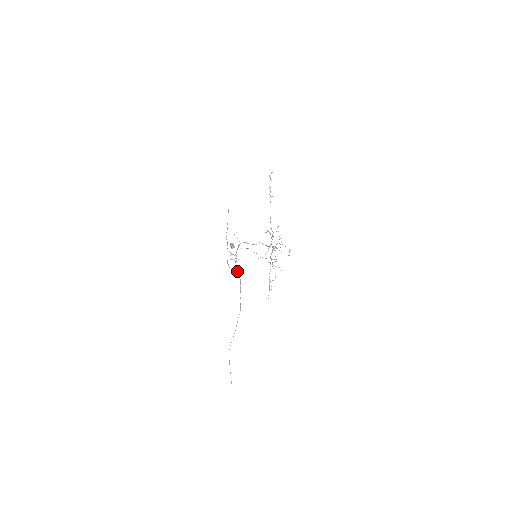
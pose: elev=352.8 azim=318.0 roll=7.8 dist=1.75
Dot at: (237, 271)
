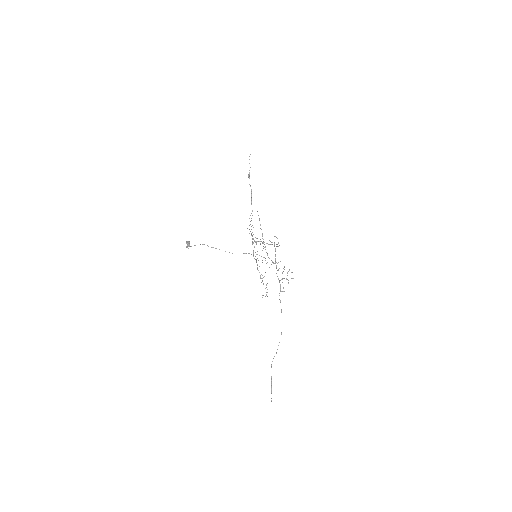
Dot at: occluded
